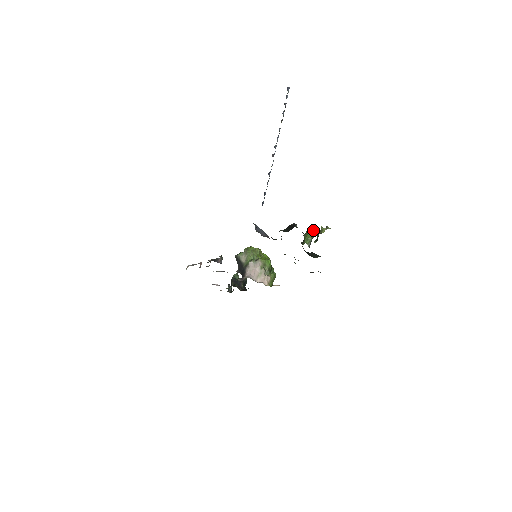
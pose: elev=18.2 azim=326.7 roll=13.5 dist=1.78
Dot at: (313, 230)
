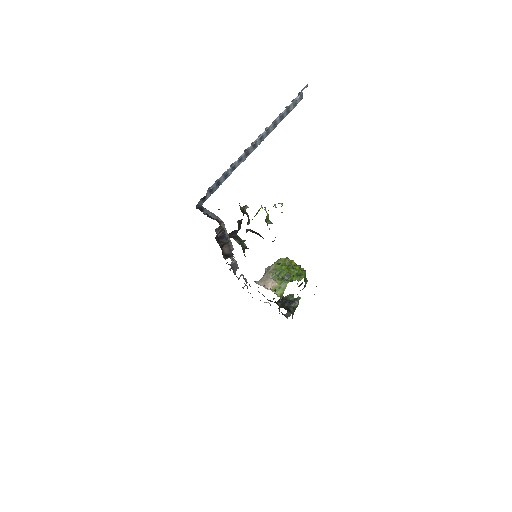
Dot at: (260, 208)
